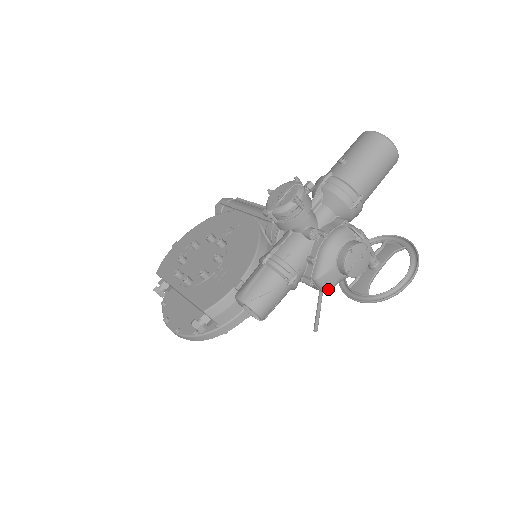
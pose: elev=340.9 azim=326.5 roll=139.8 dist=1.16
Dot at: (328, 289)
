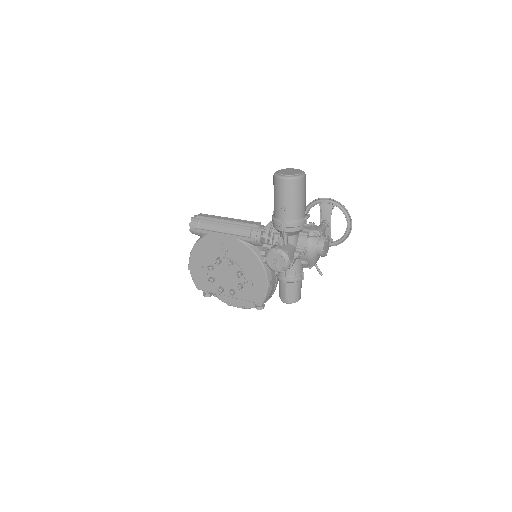
Dot at: occluded
